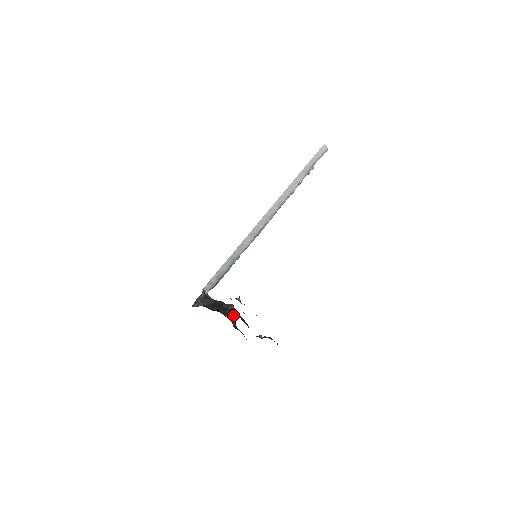
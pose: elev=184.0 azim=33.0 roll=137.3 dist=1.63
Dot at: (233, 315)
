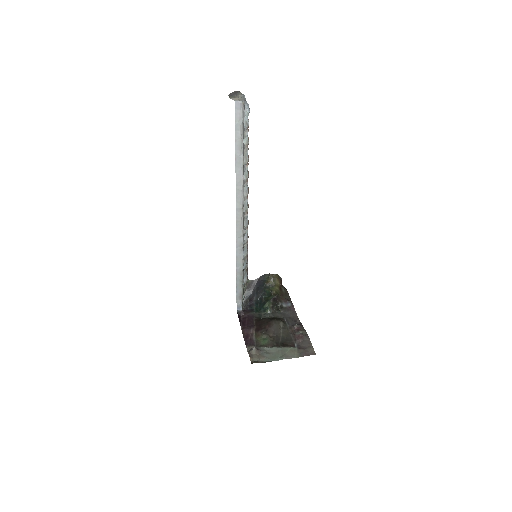
Dot at: (272, 302)
